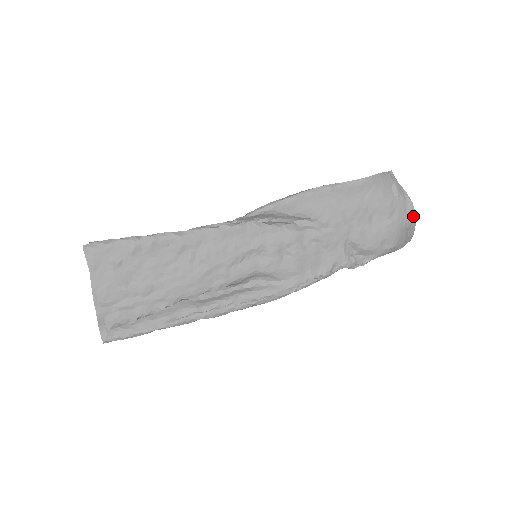
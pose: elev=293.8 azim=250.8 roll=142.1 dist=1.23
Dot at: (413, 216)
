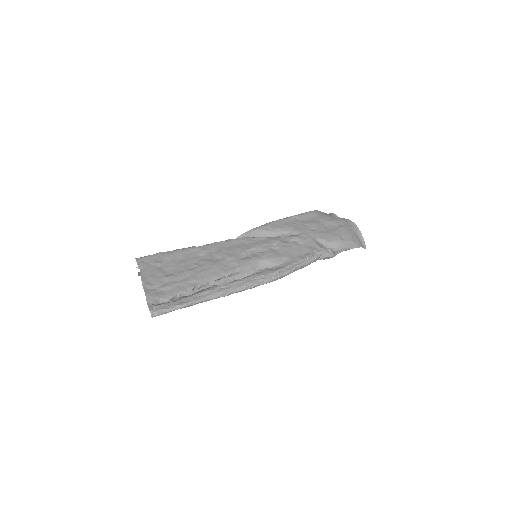
Dot at: (355, 226)
